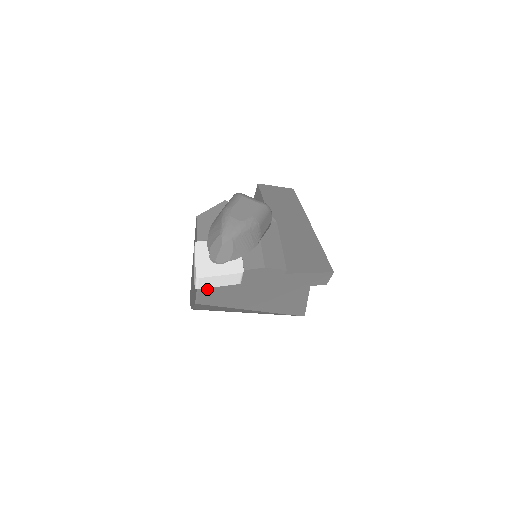
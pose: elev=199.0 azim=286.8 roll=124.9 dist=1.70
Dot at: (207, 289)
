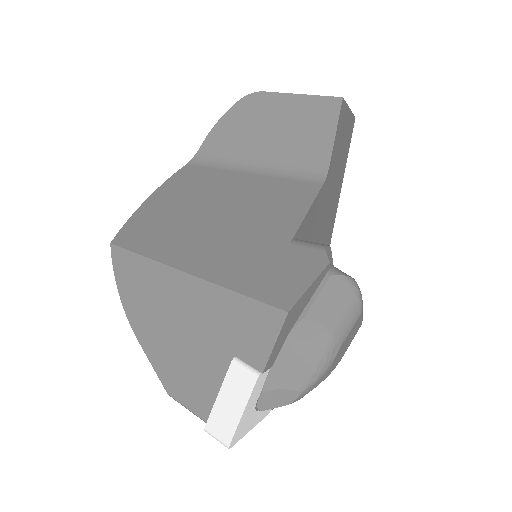
Dot at: occluded
